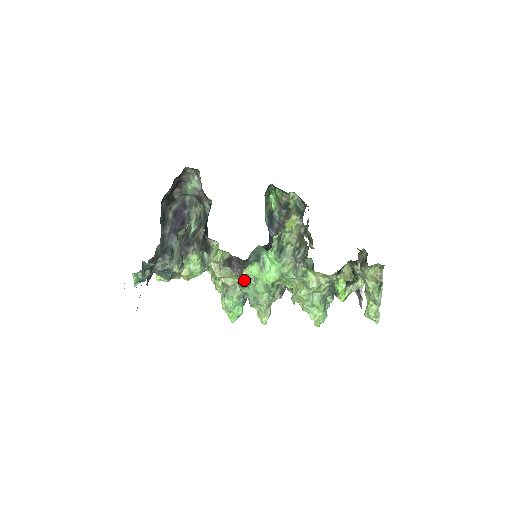
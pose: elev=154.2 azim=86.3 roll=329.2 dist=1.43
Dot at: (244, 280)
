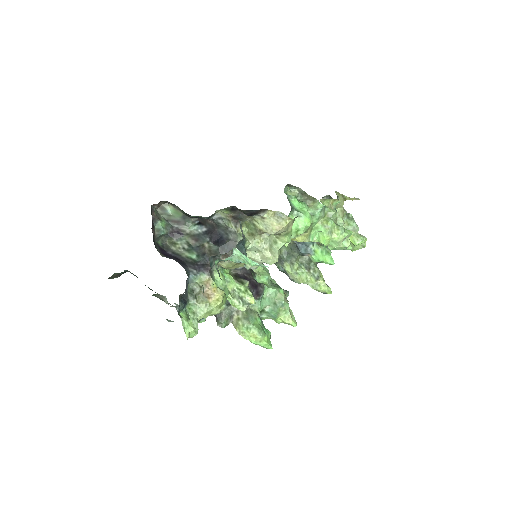
Dot at: (290, 239)
